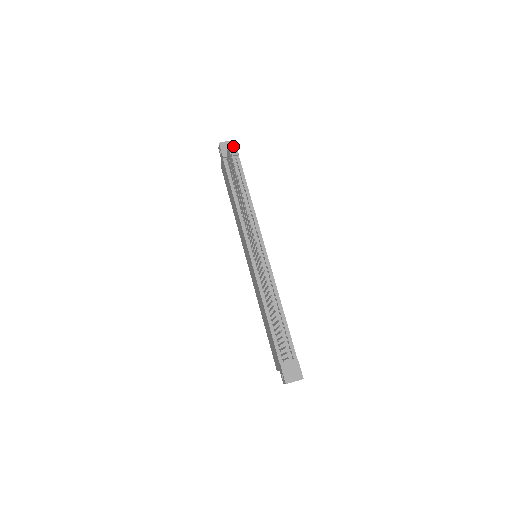
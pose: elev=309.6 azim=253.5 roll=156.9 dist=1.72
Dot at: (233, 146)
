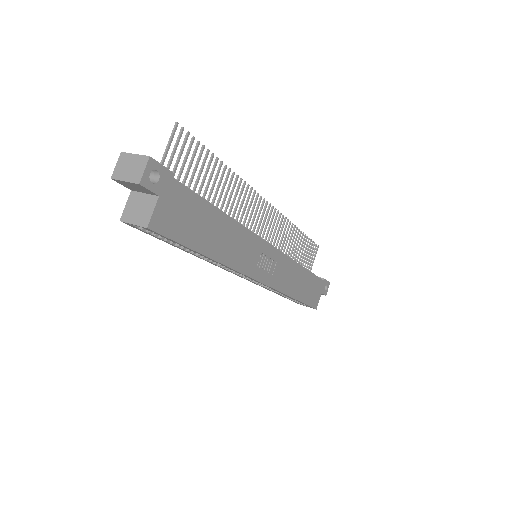
Dot at: occluded
